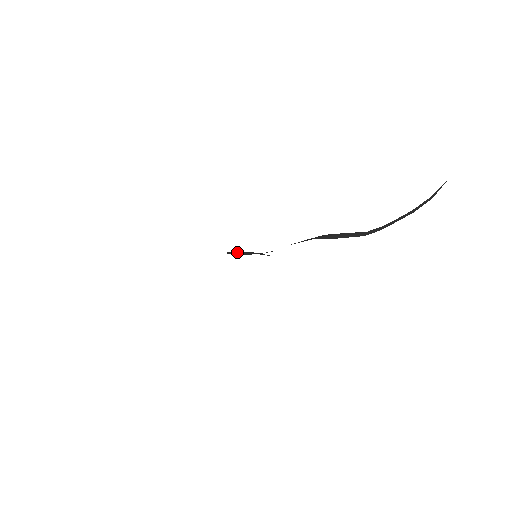
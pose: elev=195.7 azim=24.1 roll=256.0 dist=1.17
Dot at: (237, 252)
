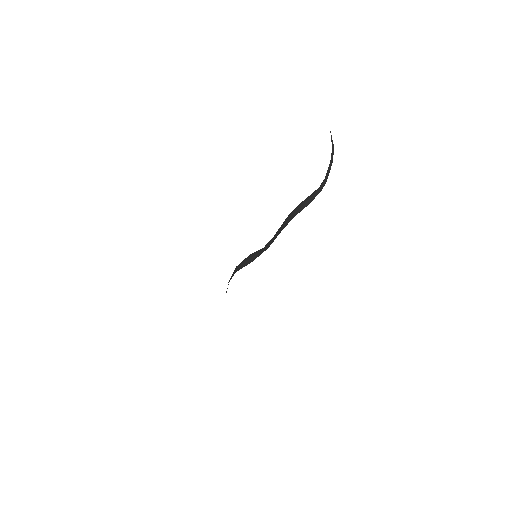
Dot at: (243, 264)
